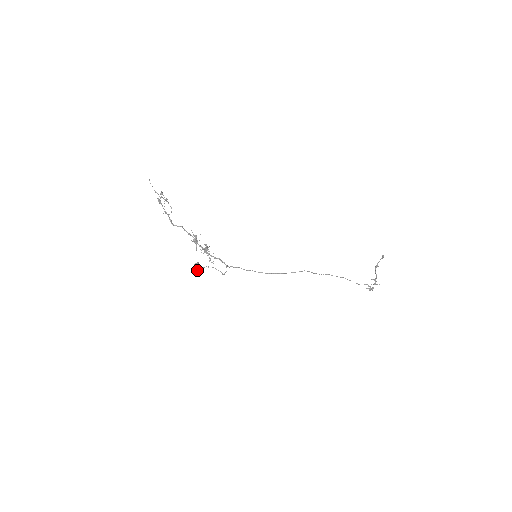
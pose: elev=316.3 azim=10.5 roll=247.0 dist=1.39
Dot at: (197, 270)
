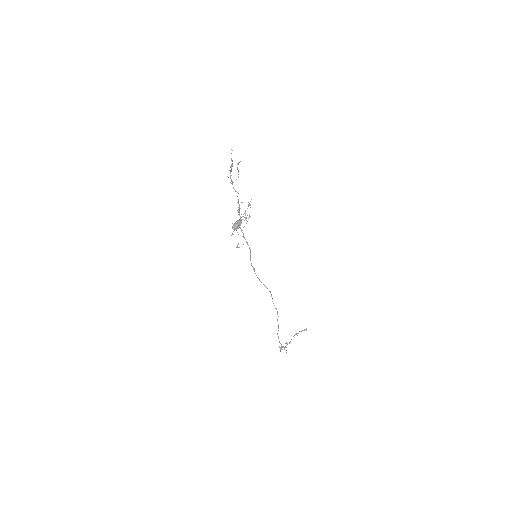
Dot at: (239, 224)
